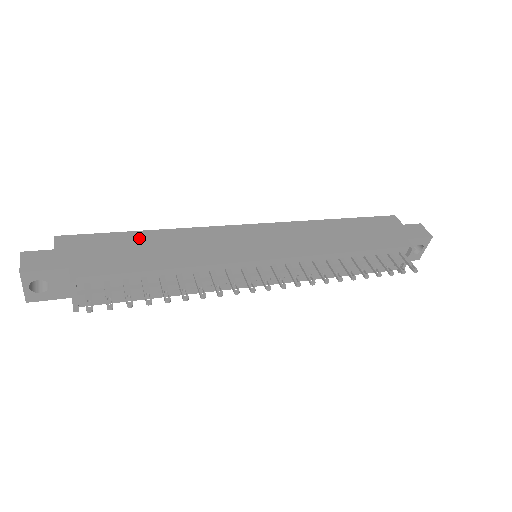
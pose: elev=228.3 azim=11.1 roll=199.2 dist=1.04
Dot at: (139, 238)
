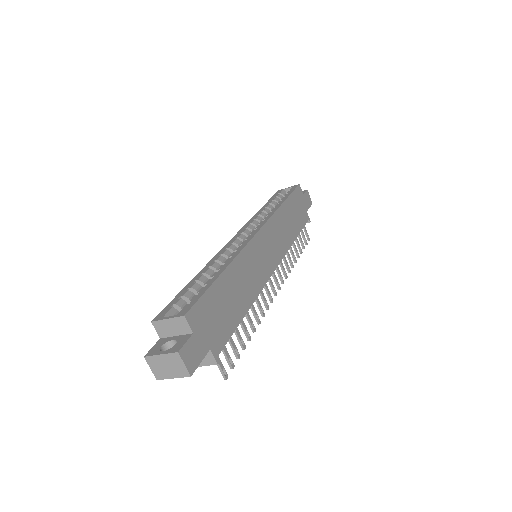
Dot at: (224, 285)
